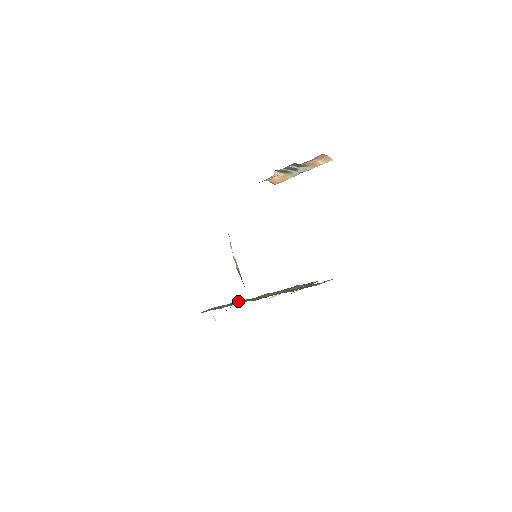
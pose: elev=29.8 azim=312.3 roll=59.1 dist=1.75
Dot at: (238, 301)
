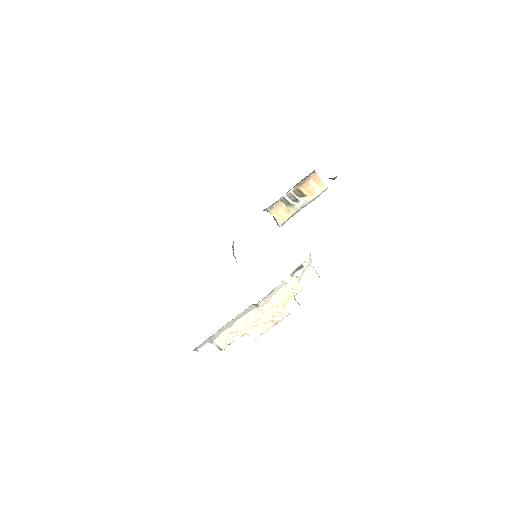
Dot at: (229, 330)
